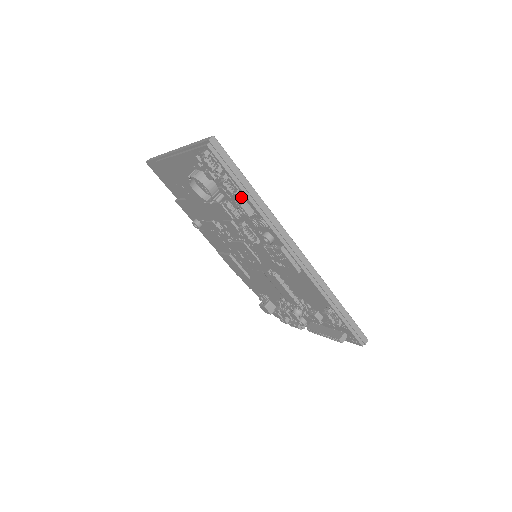
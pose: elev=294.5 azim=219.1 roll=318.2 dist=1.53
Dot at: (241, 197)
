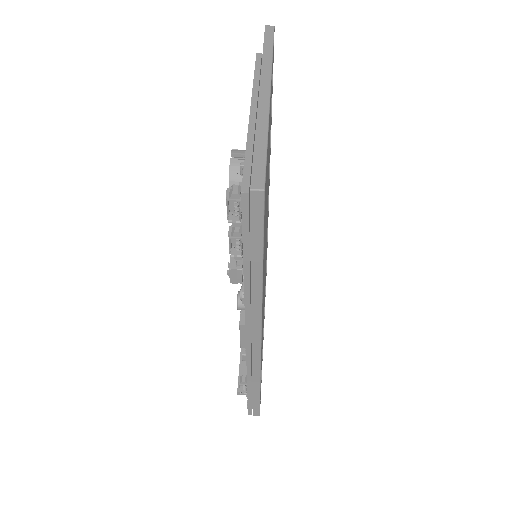
Dot at: occluded
